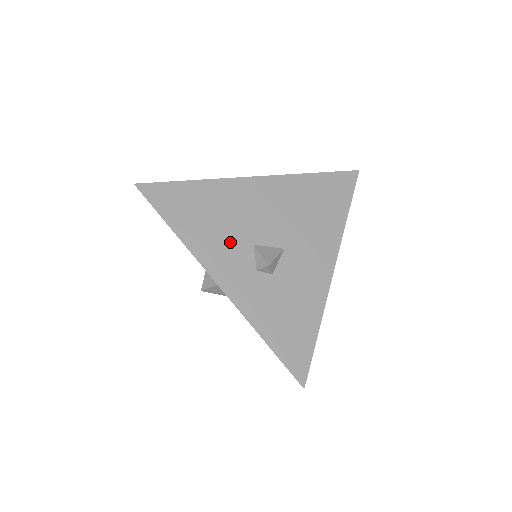
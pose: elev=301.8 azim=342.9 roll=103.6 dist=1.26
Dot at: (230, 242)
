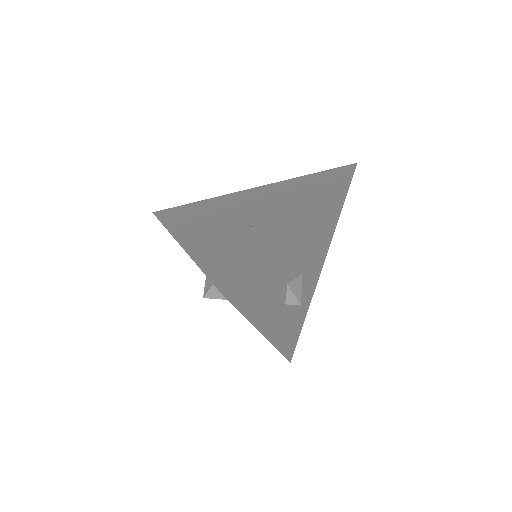
Dot at: (275, 294)
